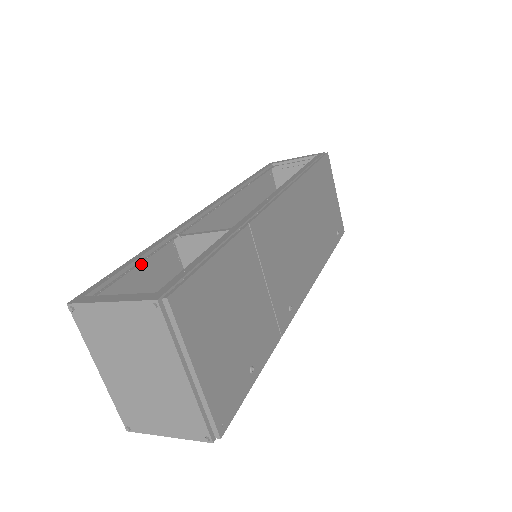
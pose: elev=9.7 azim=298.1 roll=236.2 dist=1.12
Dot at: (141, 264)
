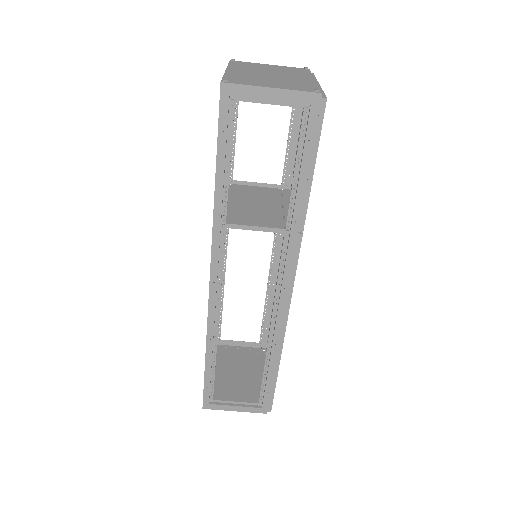
Dot at: occluded
